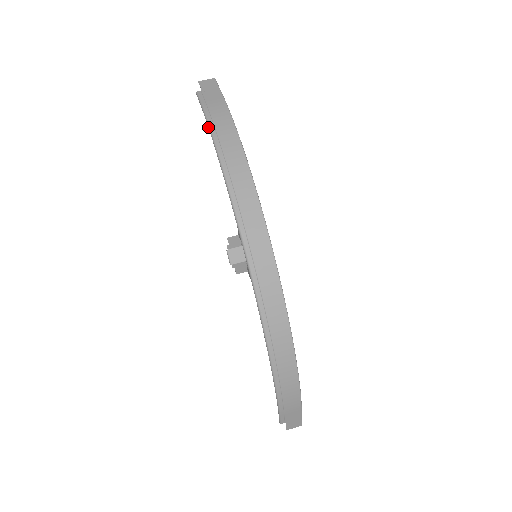
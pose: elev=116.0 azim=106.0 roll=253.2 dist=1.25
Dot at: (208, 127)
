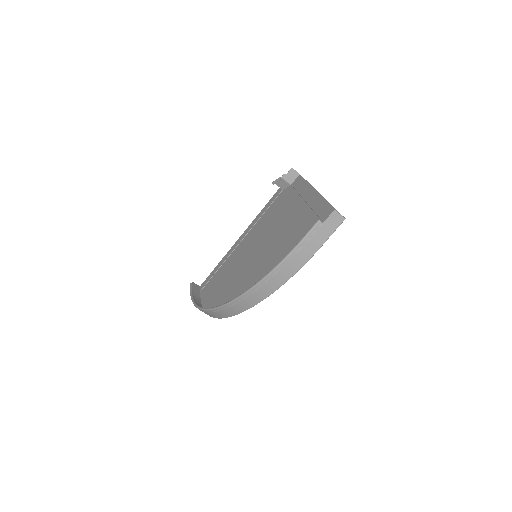
Dot at: (284, 259)
